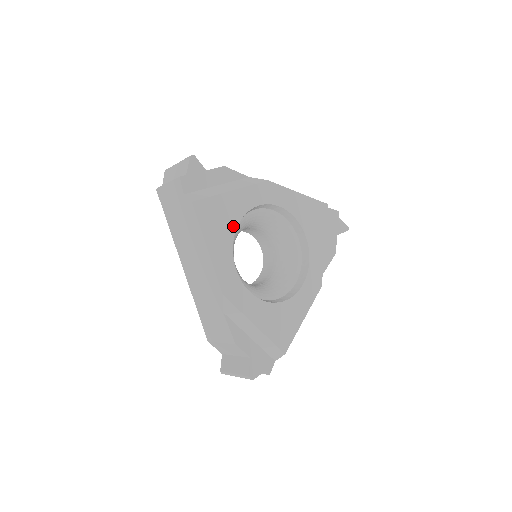
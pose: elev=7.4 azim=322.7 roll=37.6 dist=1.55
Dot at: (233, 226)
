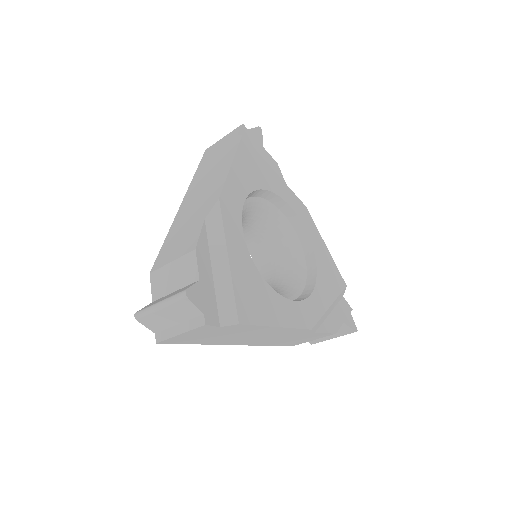
Dot at: (262, 185)
